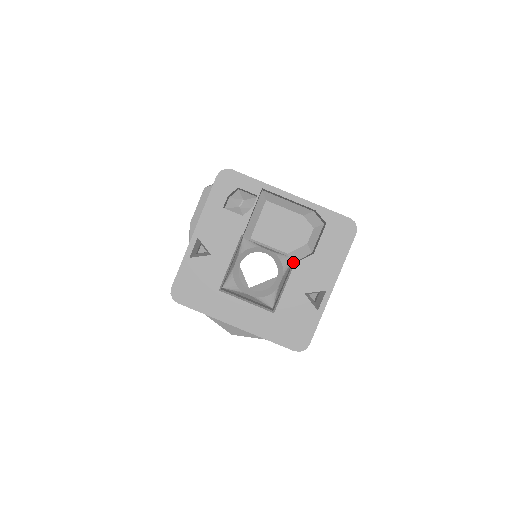
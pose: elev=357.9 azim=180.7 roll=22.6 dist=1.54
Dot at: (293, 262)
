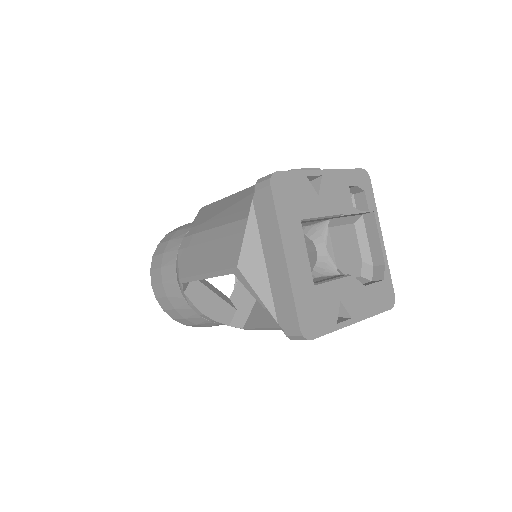
Dot at: occluded
